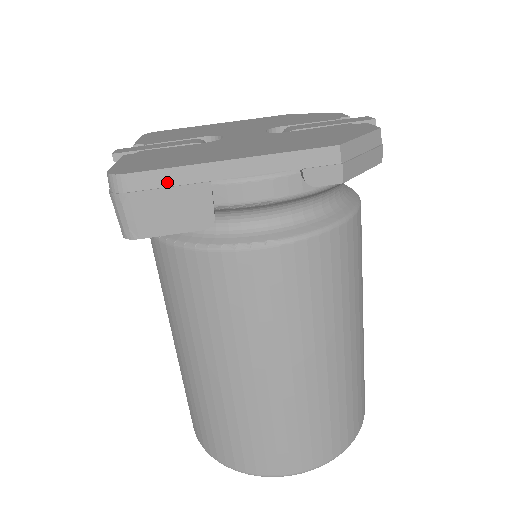
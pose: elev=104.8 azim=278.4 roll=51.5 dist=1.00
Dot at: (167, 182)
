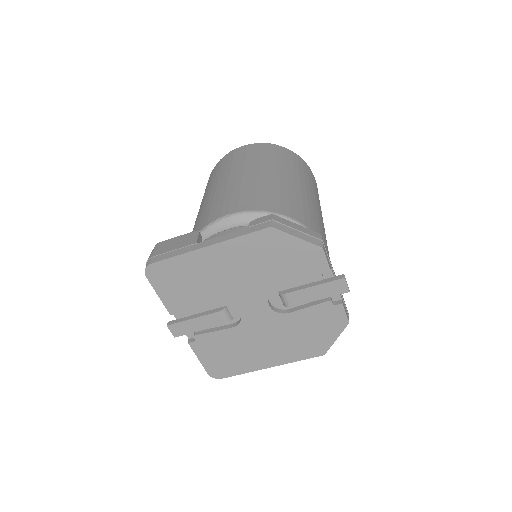
Dot at: occluded
